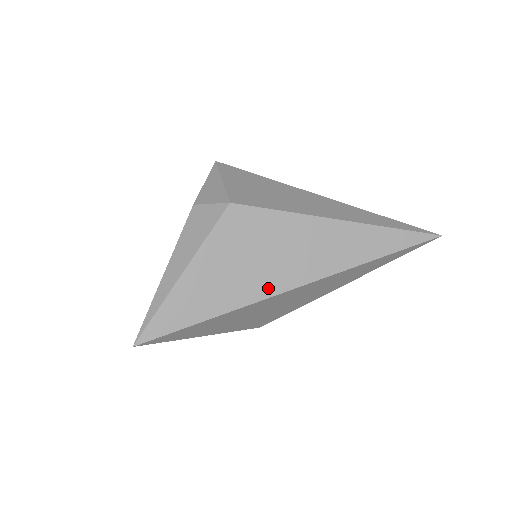
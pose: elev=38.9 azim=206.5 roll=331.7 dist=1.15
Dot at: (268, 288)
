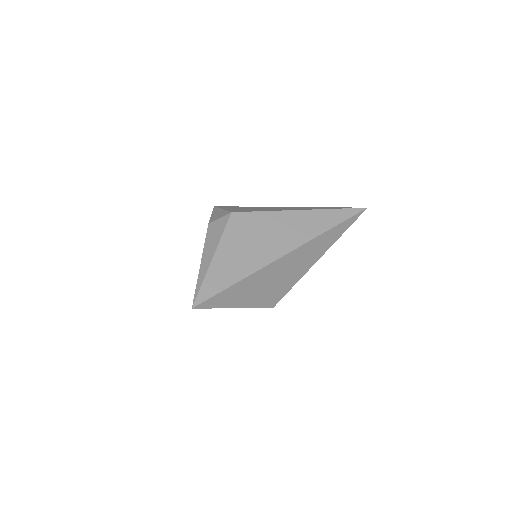
Dot at: (270, 257)
